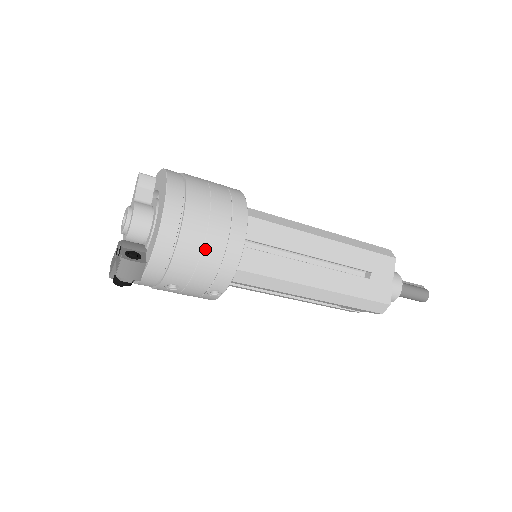
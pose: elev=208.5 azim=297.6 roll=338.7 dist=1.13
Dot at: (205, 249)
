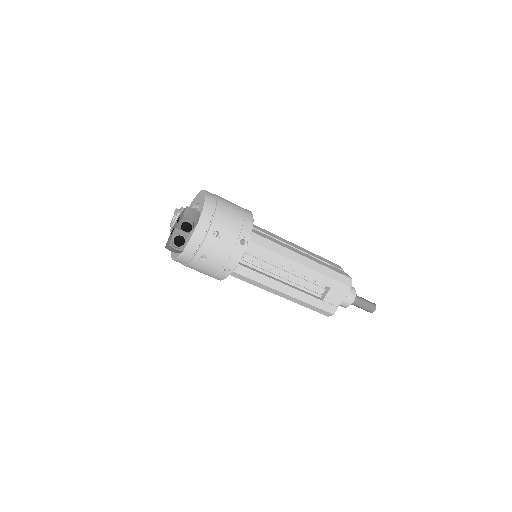
Dot at: (233, 208)
